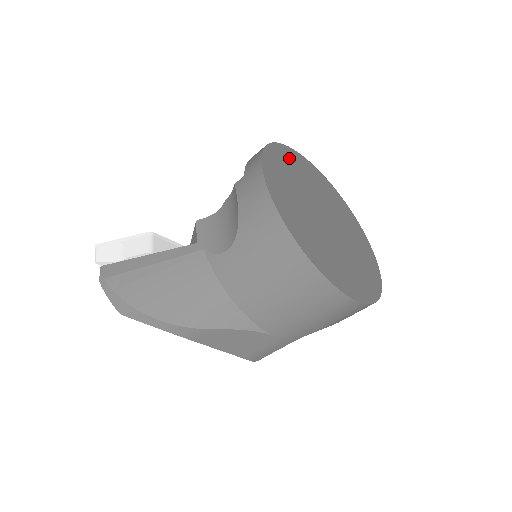
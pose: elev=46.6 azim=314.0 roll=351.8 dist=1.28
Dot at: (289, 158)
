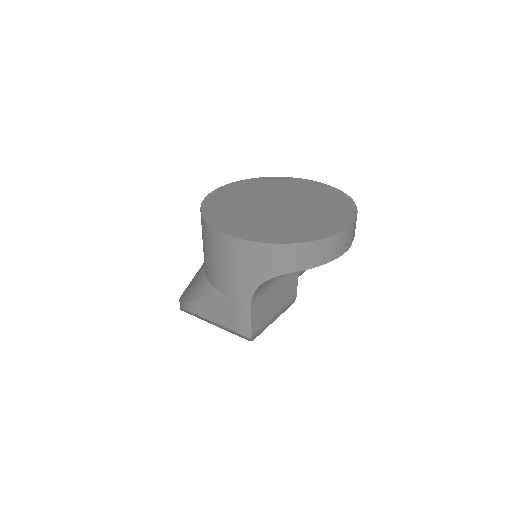
Dot at: (277, 182)
